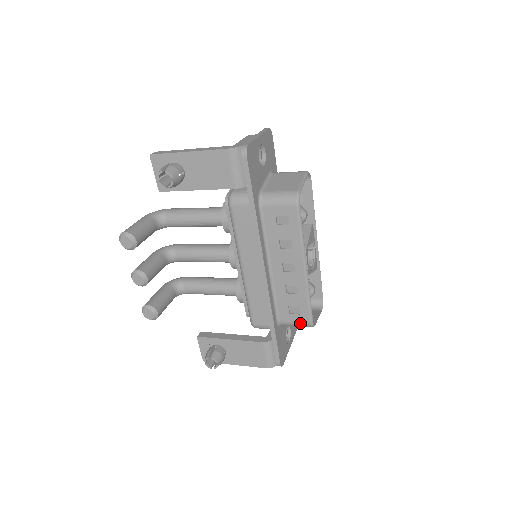
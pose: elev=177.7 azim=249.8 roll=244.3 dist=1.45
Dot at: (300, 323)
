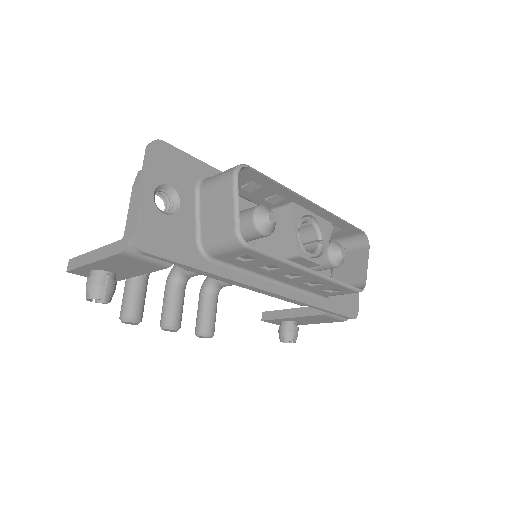
Dot at: occluded
